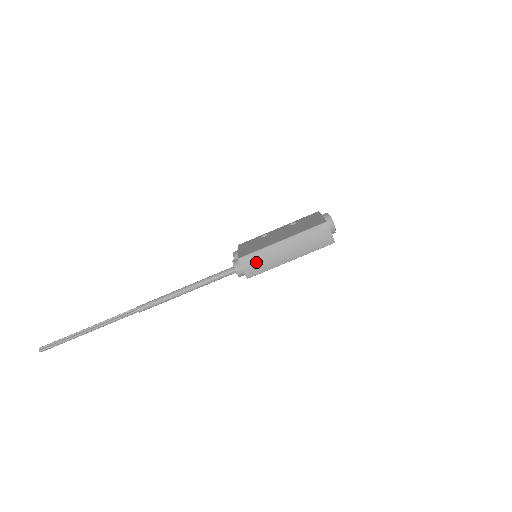
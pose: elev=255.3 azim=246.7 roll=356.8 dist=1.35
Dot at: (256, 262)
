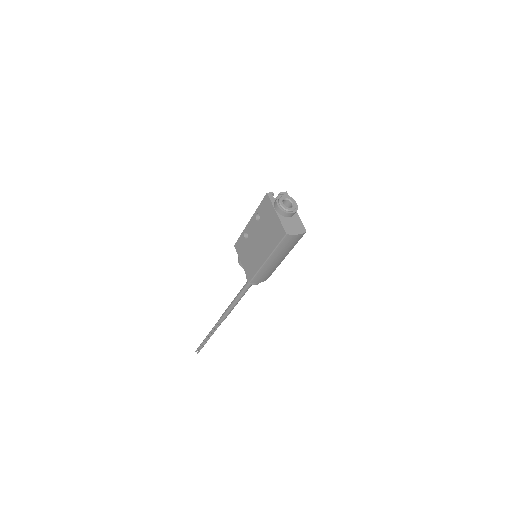
Dot at: (263, 276)
